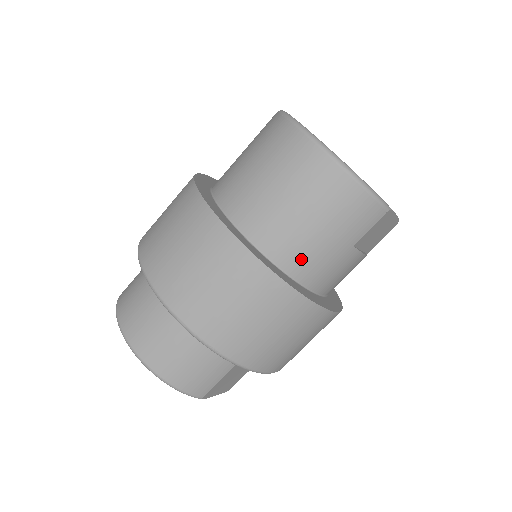
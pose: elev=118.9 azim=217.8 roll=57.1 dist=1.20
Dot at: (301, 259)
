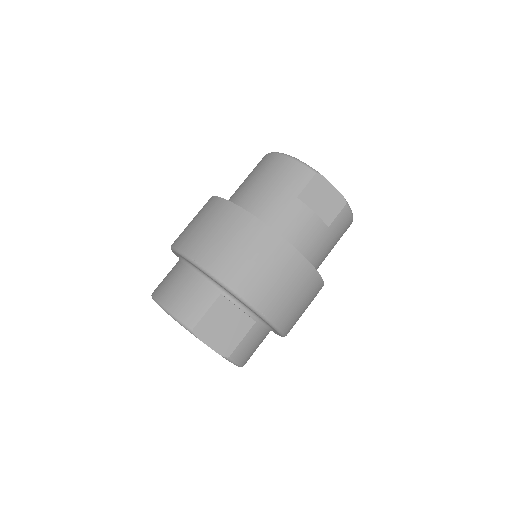
Dot at: (259, 206)
